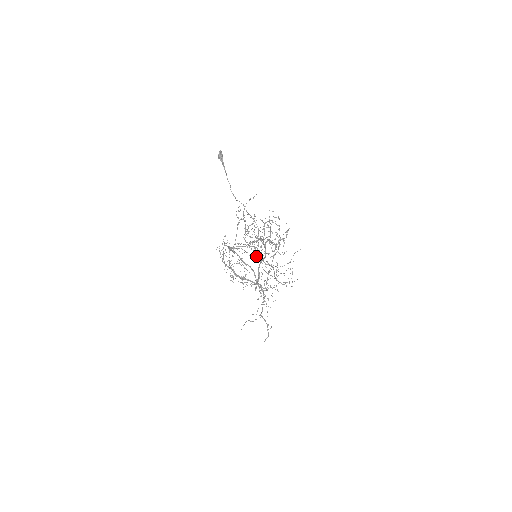
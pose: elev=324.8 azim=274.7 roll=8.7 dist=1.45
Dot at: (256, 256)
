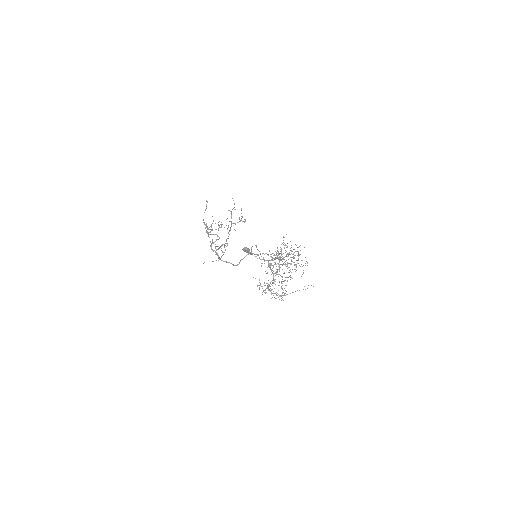
Dot at: occluded
